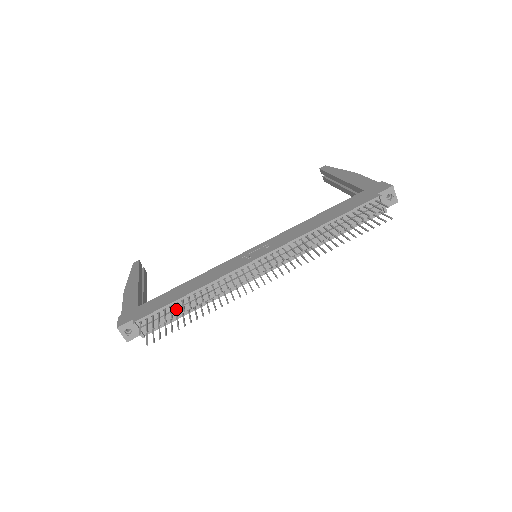
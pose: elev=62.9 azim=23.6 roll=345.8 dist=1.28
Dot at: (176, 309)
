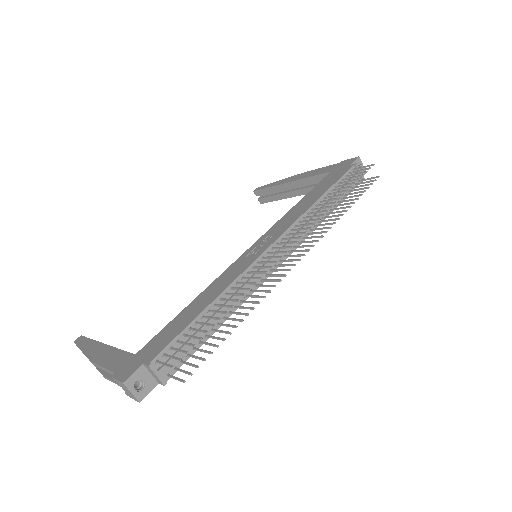
Dot at: occluded
